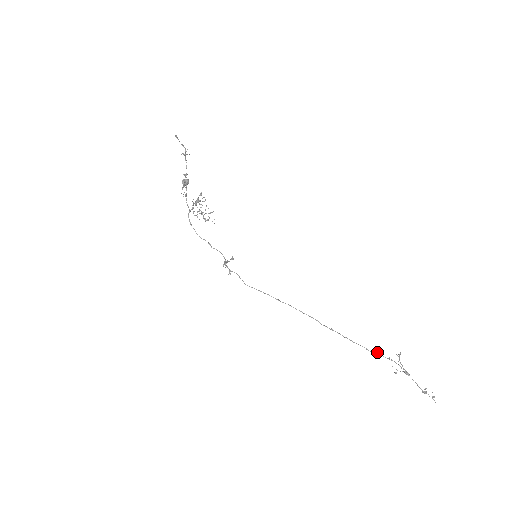
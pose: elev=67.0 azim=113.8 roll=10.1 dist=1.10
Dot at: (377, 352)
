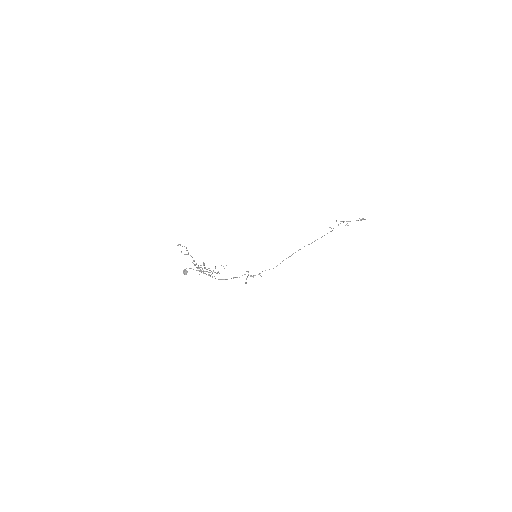
Dot at: occluded
